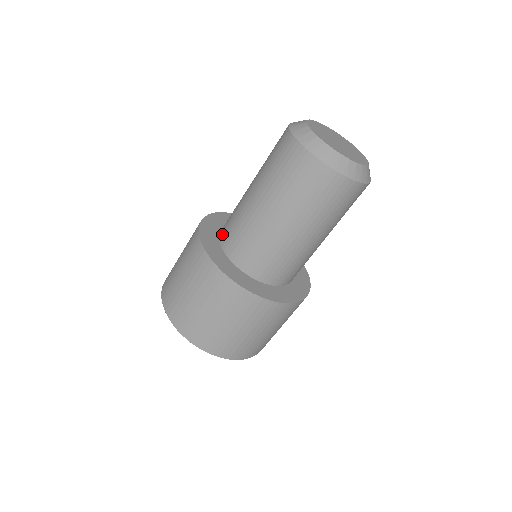
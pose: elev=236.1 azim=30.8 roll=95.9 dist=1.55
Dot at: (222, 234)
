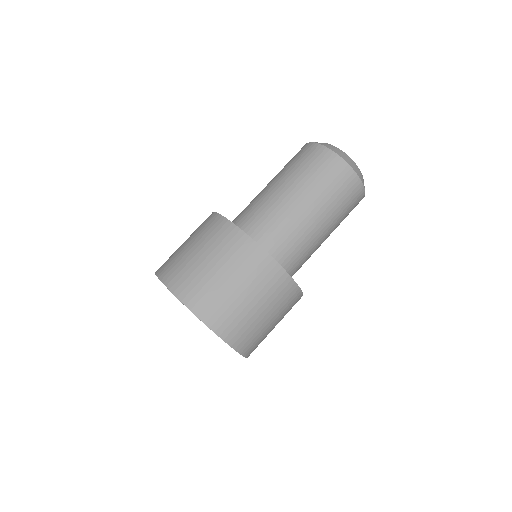
Dot at: occluded
